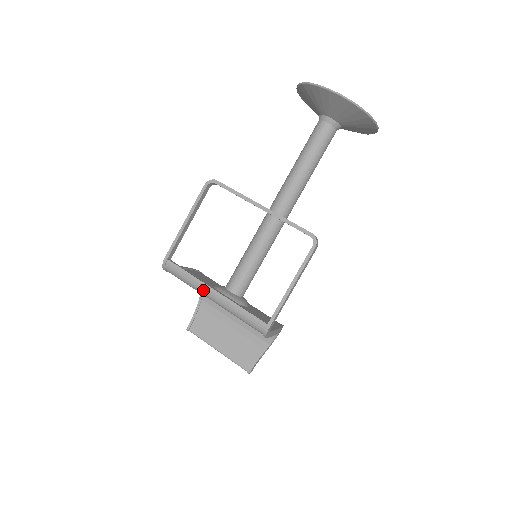
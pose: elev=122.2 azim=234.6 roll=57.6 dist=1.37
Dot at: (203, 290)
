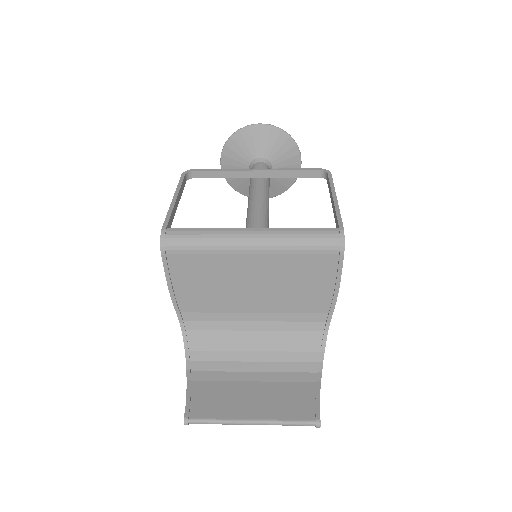
Dot at: (234, 236)
